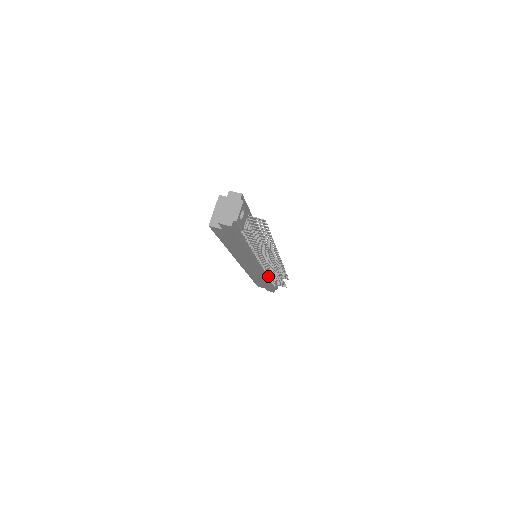
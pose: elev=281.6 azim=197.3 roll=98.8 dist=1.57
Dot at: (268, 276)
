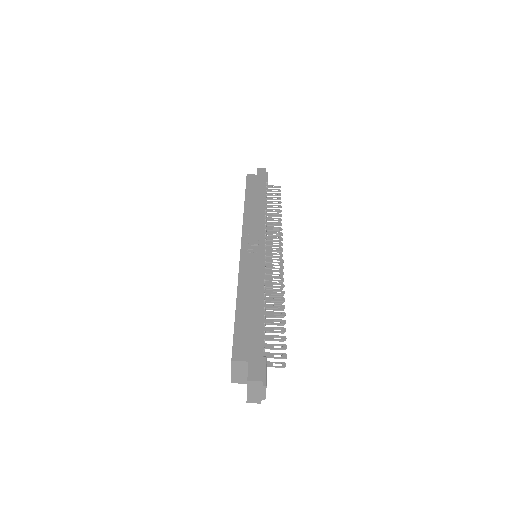
Dot at: occluded
